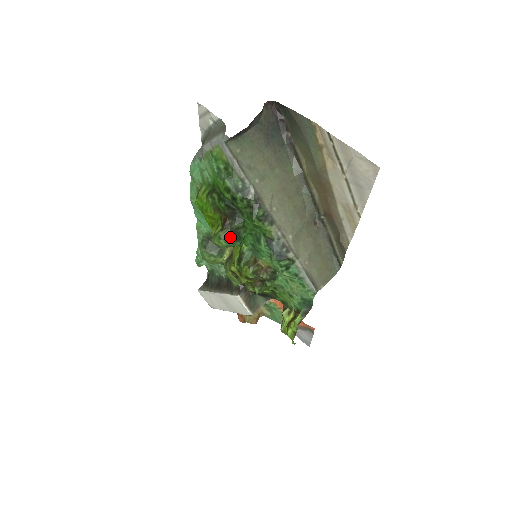
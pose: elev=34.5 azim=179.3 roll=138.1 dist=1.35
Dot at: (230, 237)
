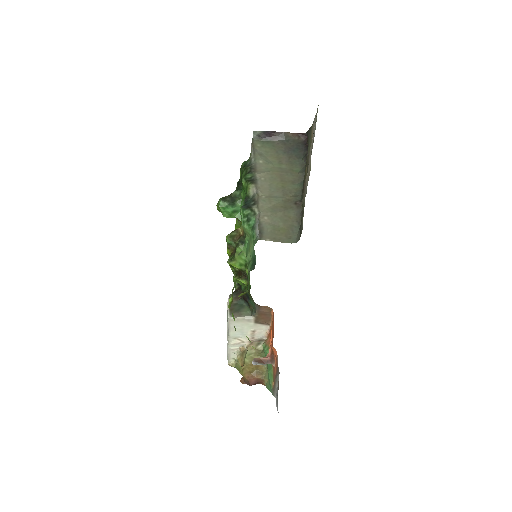
Dot at: (226, 199)
